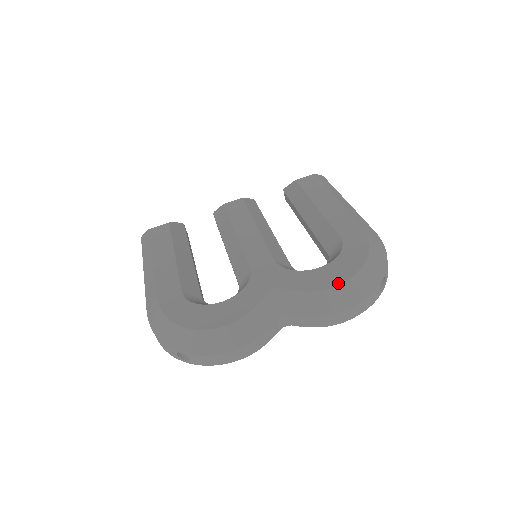
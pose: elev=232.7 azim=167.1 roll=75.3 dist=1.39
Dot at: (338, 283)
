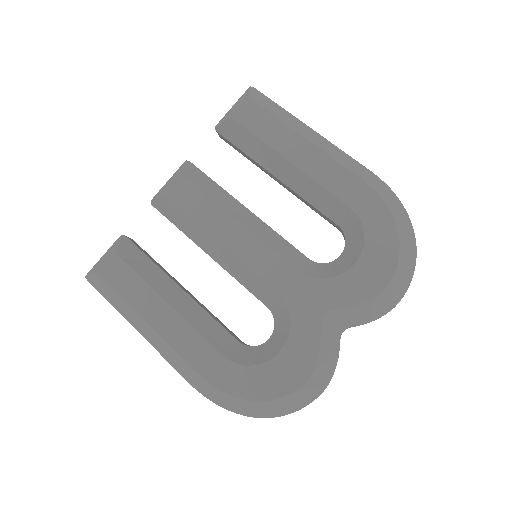
Dot at: (388, 280)
